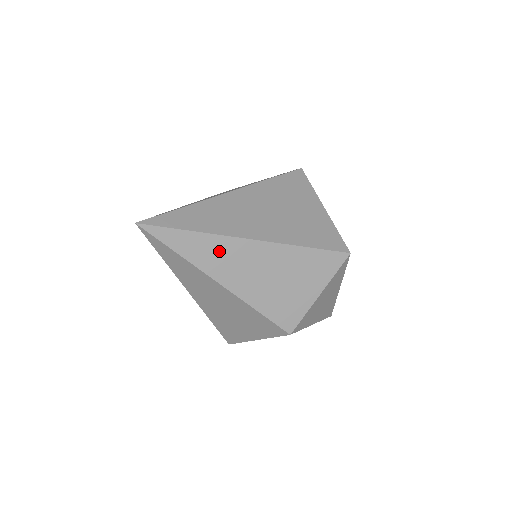
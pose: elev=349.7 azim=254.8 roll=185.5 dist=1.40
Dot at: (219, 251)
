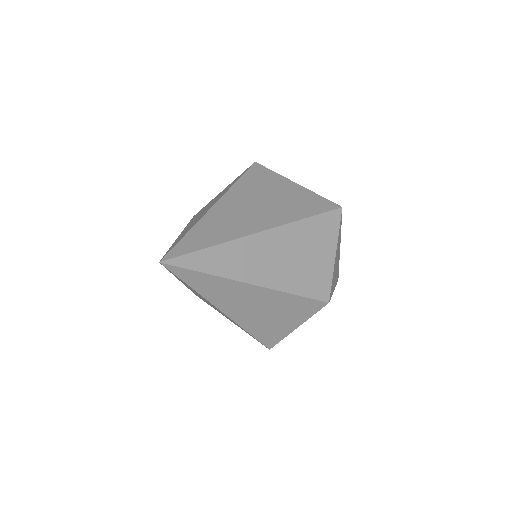
Dot at: (241, 255)
